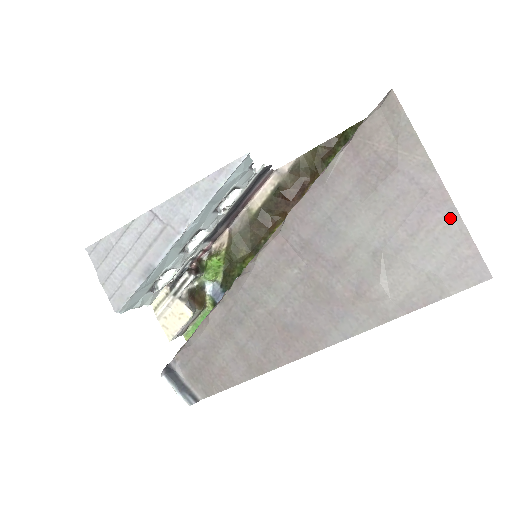
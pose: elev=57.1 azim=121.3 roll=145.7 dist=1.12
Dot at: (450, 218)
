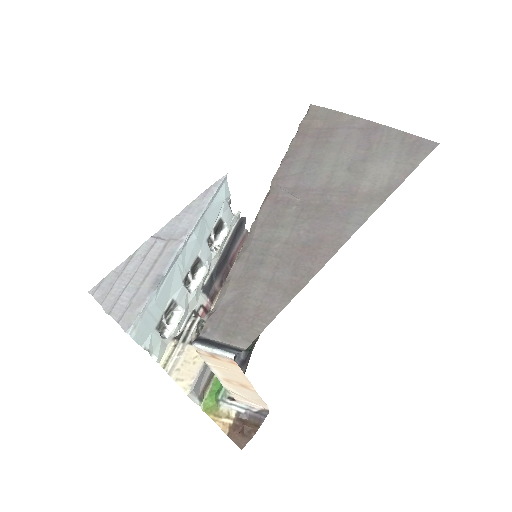
Dot at: (387, 131)
